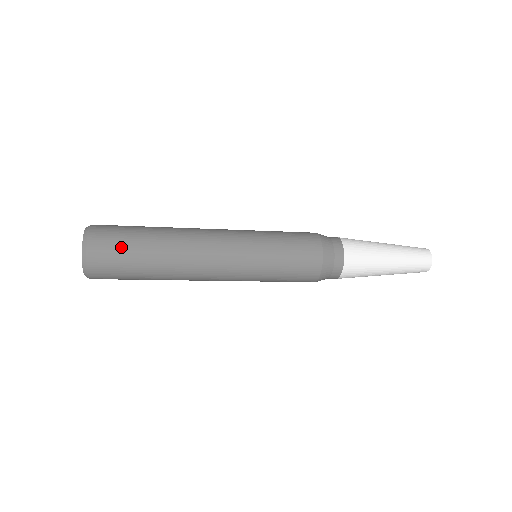
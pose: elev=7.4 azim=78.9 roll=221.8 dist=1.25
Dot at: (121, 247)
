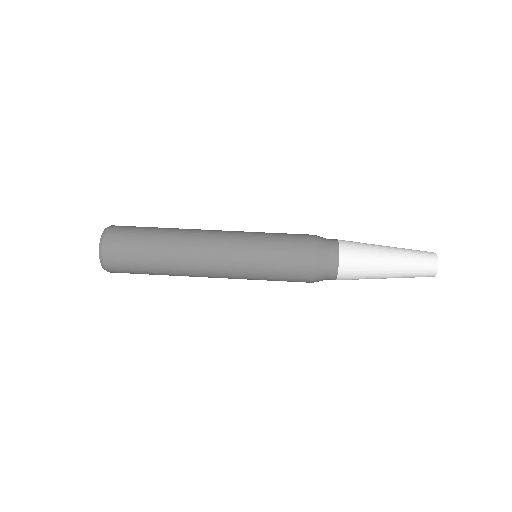
Dot at: (134, 272)
